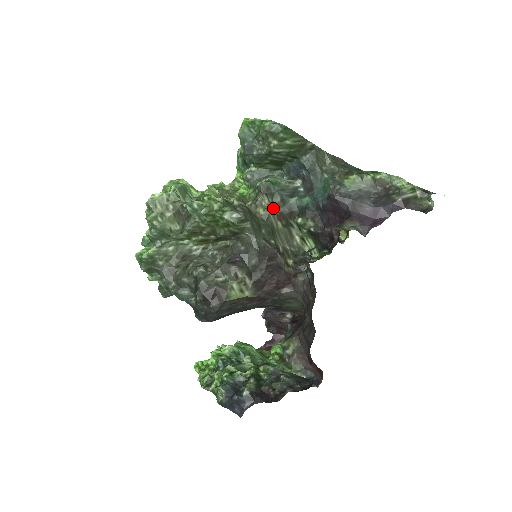
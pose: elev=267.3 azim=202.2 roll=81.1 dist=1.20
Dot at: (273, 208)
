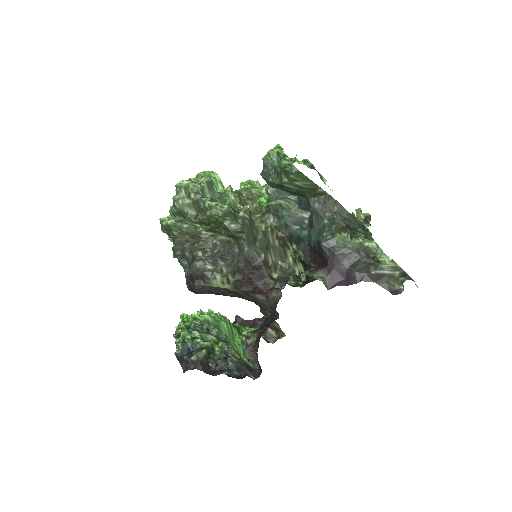
Dot at: (275, 228)
